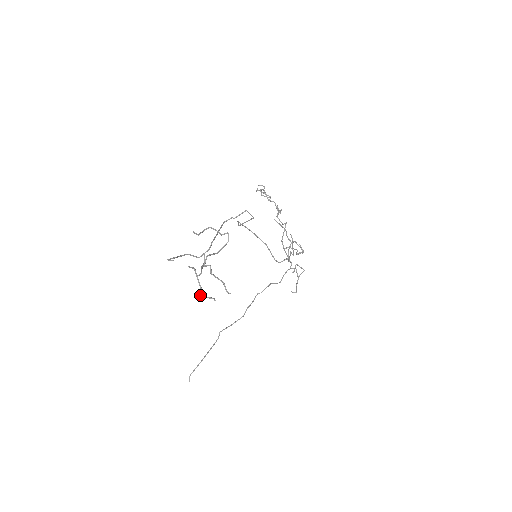
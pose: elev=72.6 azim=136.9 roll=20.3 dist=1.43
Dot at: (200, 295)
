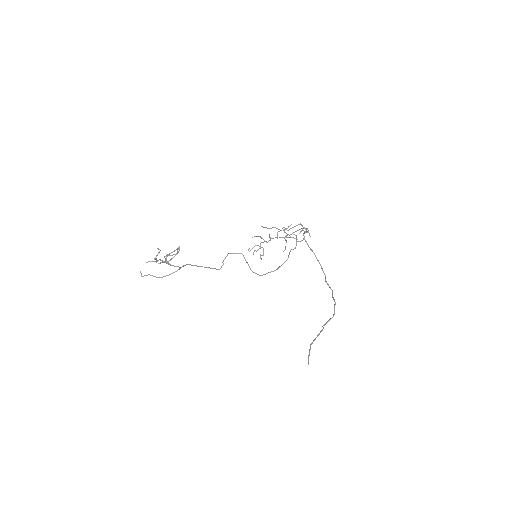
Dot at: (154, 259)
